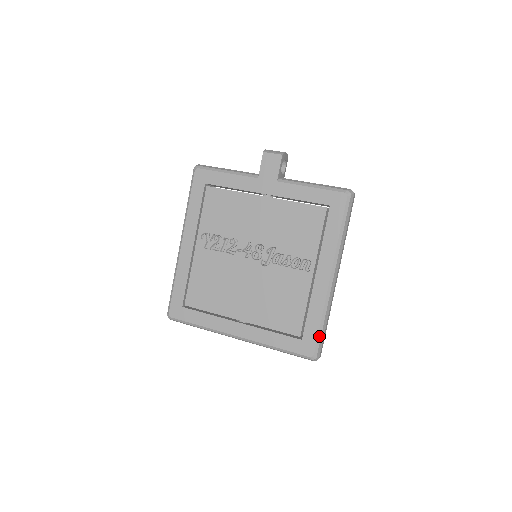
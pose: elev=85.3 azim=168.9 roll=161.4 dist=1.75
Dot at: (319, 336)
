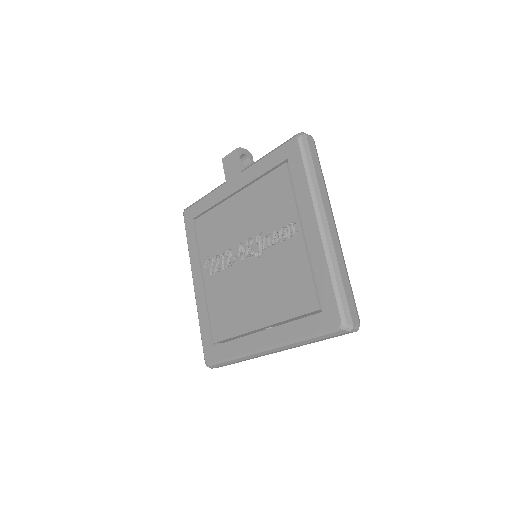
Dot at: (337, 296)
